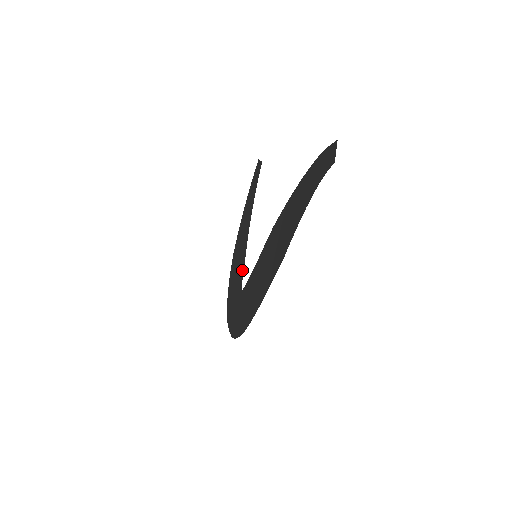
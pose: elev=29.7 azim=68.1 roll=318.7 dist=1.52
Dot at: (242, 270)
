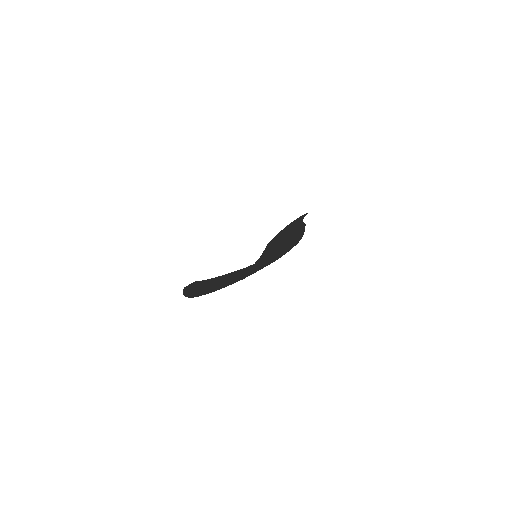
Dot at: (235, 271)
